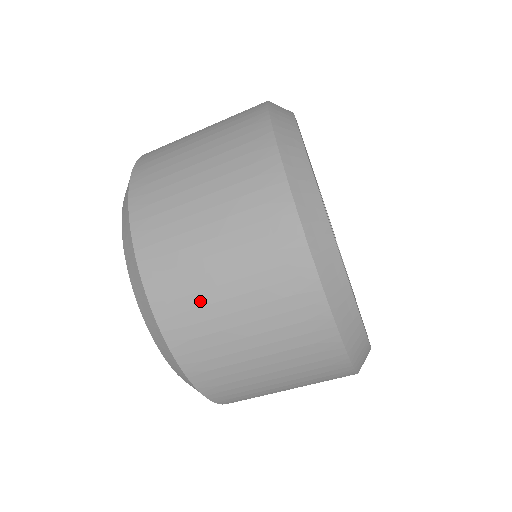
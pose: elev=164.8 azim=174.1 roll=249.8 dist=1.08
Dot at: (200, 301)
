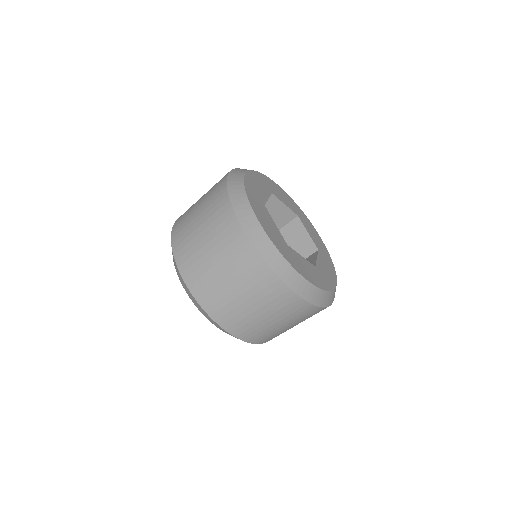
Dot at: (252, 324)
